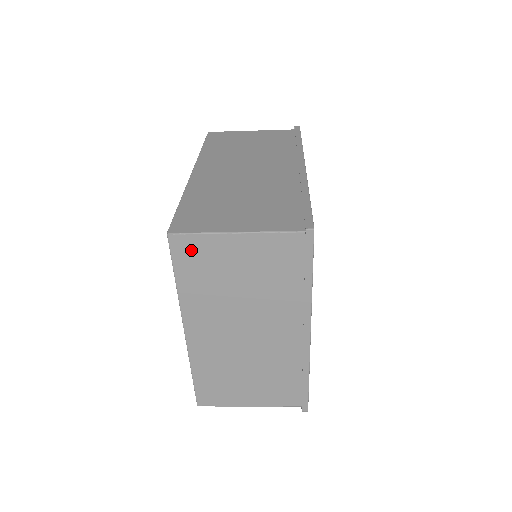
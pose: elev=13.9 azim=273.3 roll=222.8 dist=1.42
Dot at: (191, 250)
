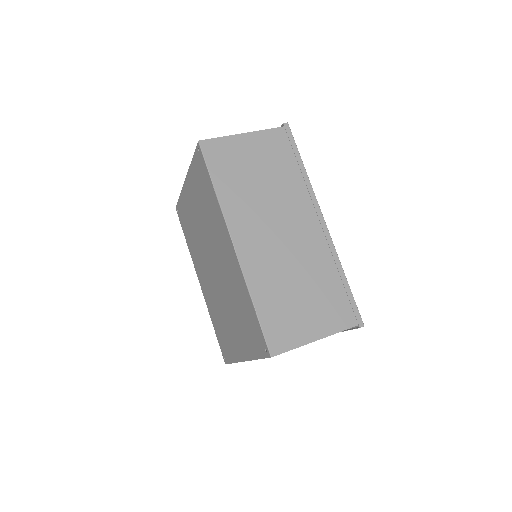
Dot at: occluded
